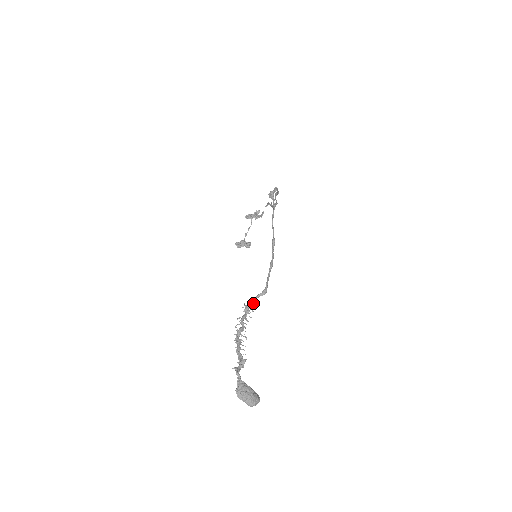
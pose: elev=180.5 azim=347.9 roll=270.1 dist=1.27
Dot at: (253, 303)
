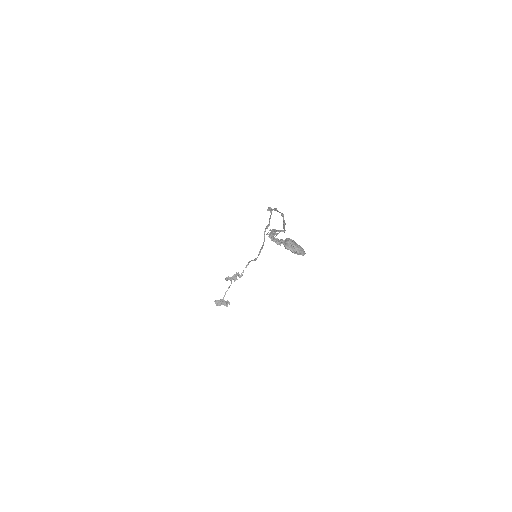
Dot at: (277, 231)
